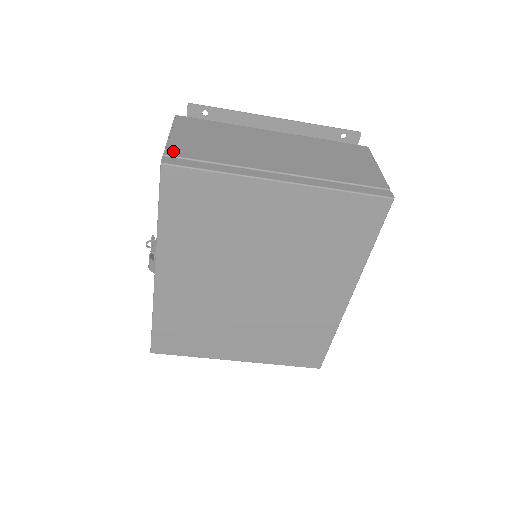
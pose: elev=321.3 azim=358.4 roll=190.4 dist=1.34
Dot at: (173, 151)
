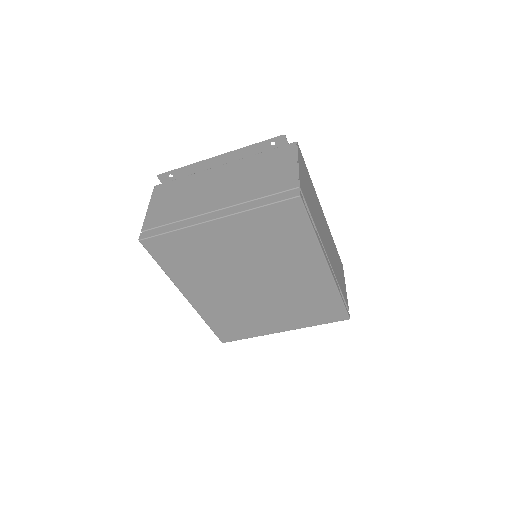
Dot at: (147, 225)
